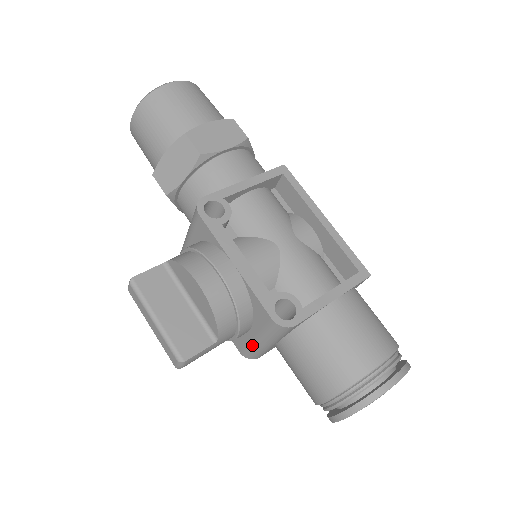
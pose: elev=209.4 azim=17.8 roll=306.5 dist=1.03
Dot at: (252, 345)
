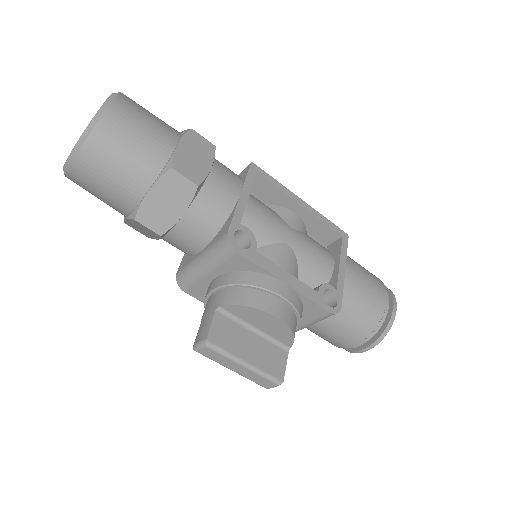
Dot at: occluded
